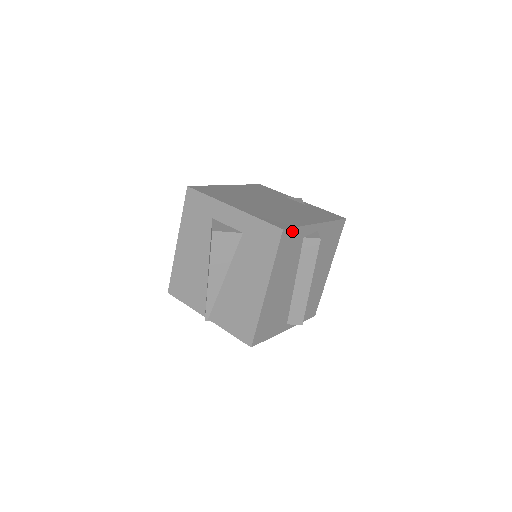
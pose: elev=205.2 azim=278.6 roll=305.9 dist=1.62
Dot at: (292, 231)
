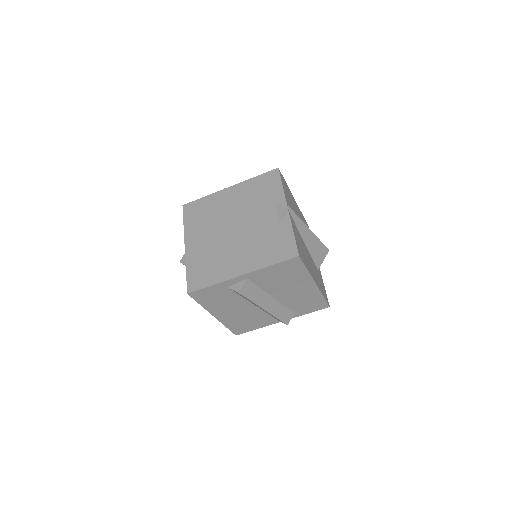
Dot at: (203, 290)
